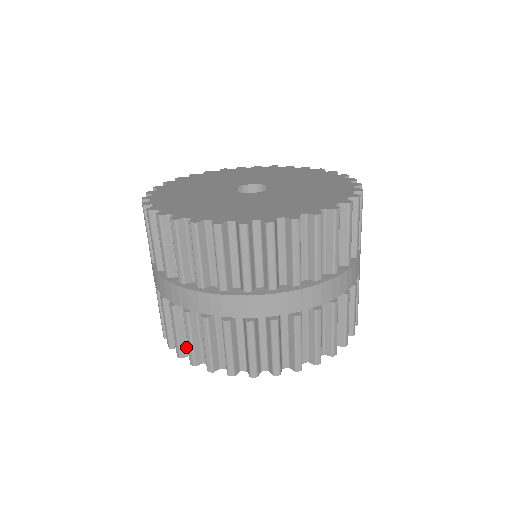
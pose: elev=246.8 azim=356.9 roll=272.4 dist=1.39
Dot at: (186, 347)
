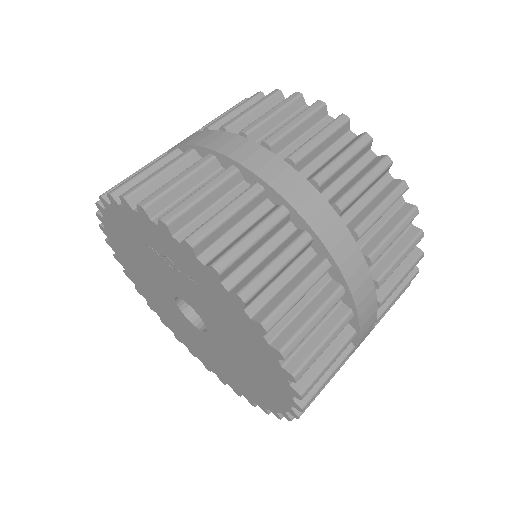
Dot at: occluded
